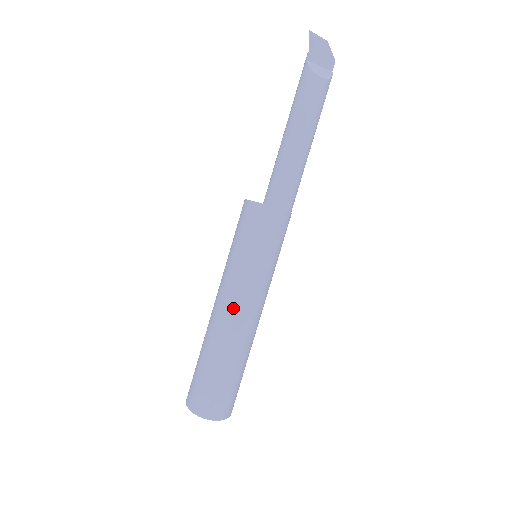
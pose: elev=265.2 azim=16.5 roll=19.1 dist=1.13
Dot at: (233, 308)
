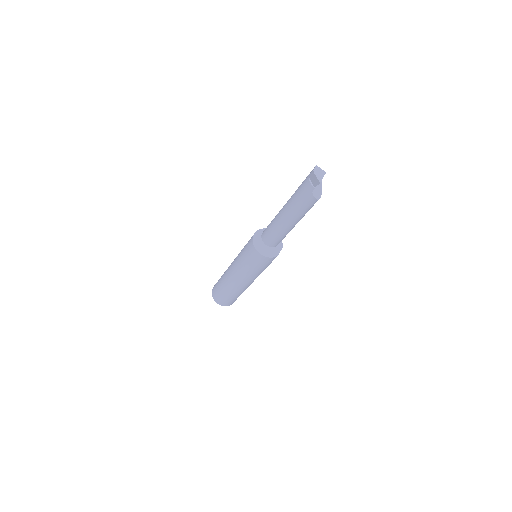
Dot at: (251, 283)
